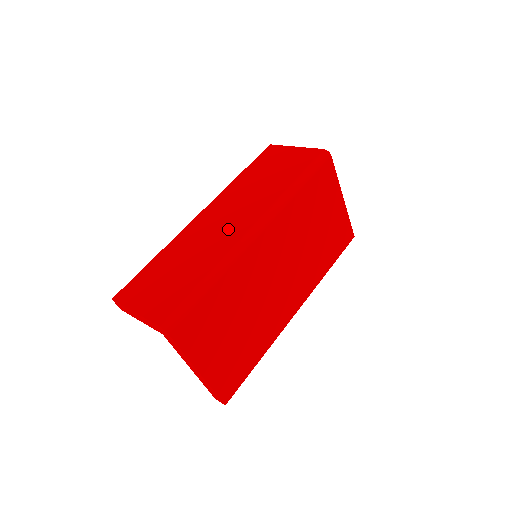
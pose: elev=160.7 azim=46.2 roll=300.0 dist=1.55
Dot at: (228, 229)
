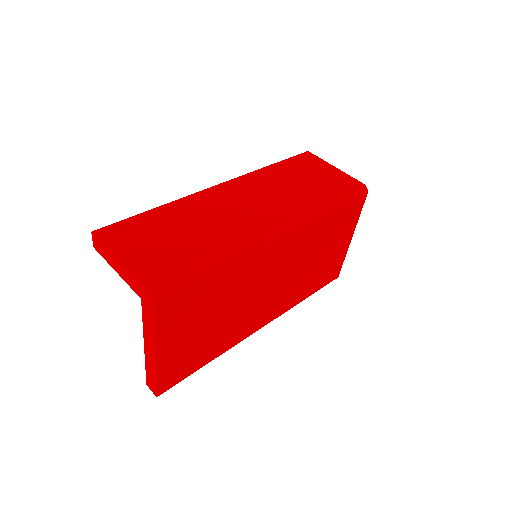
Dot at: (249, 217)
